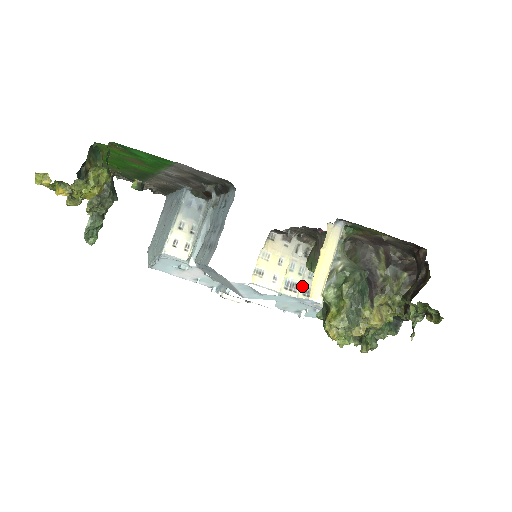
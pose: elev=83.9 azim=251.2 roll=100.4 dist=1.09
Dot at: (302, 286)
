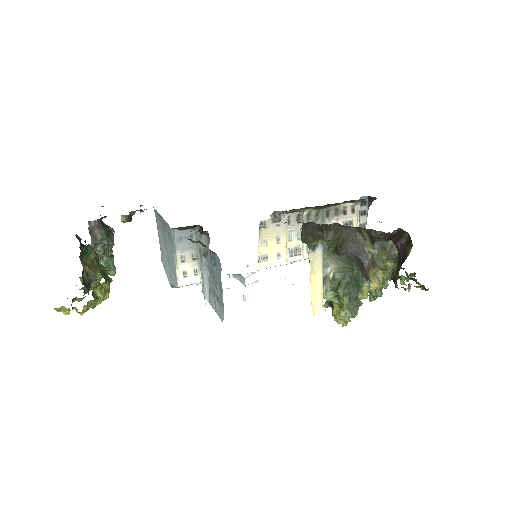
Dot at: (304, 247)
